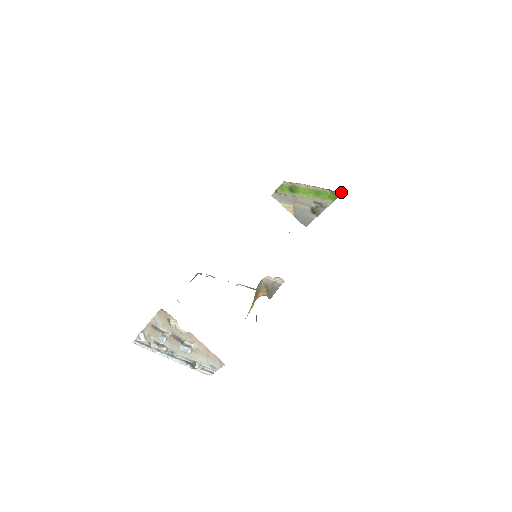
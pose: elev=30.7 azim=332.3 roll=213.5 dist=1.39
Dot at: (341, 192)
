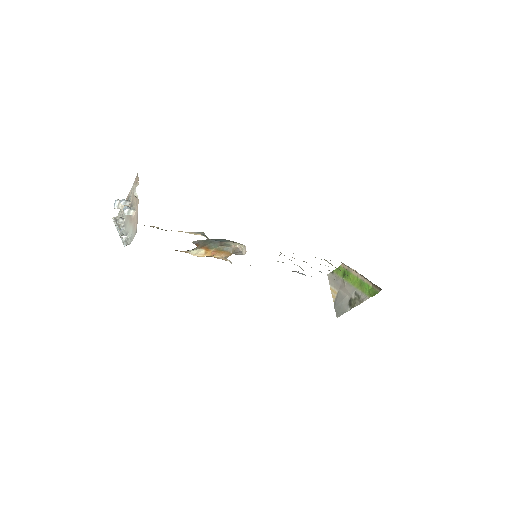
Dot at: (380, 289)
